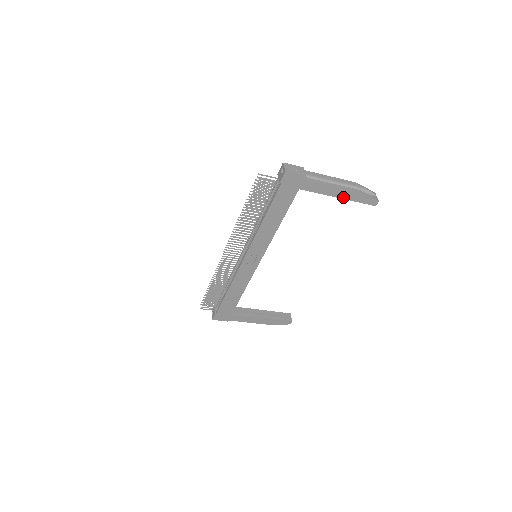
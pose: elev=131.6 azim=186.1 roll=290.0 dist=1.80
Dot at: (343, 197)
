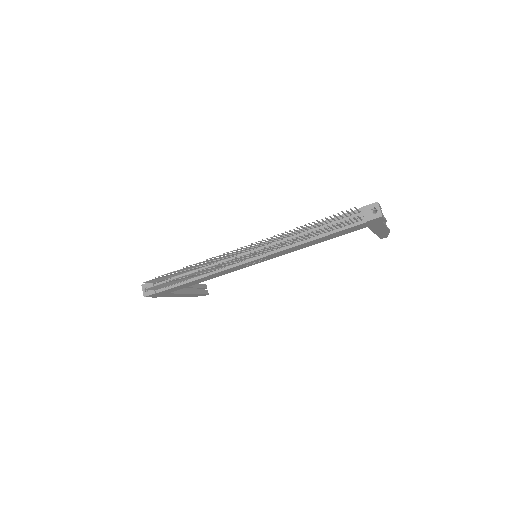
Dot at: (377, 233)
